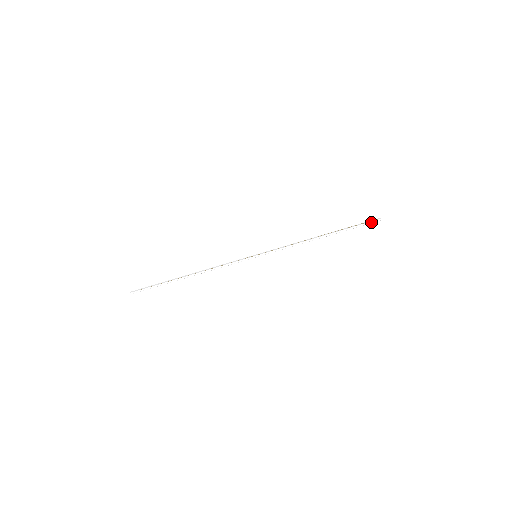
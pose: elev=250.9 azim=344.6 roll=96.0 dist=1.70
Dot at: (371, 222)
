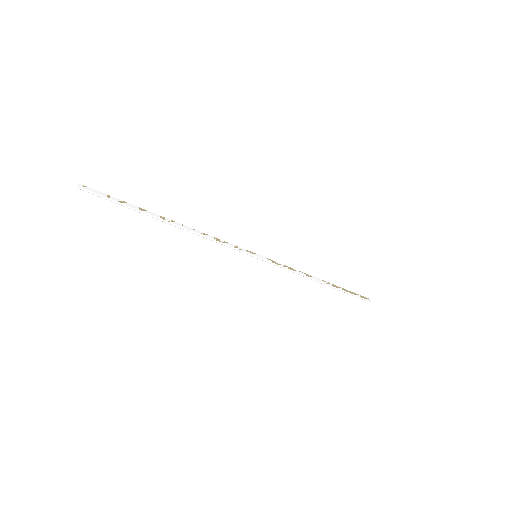
Dot at: (362, 298)
